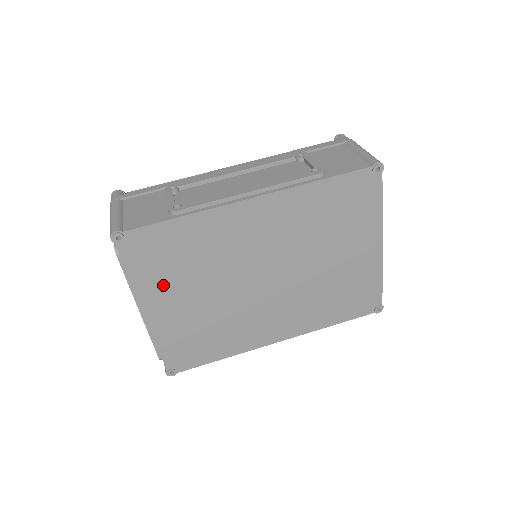
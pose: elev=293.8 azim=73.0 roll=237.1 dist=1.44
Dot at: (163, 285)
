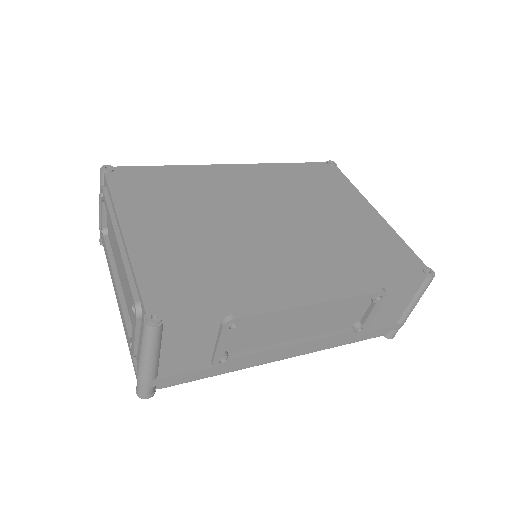
Dot at: (149, 210)
